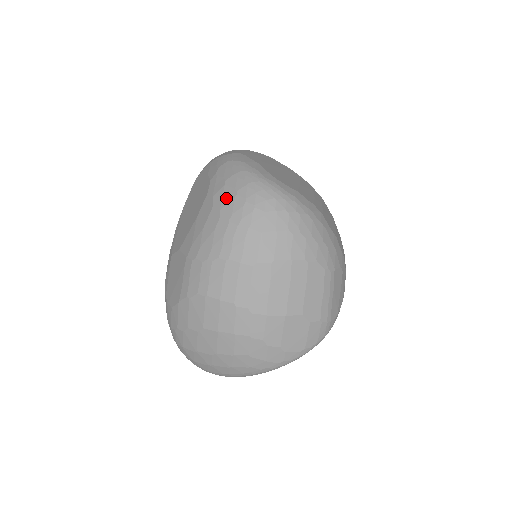
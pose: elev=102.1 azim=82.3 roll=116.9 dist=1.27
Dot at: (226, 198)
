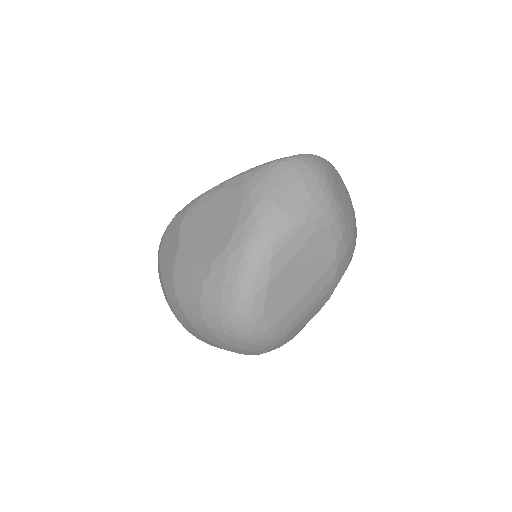
Dot at: (212, 295)
